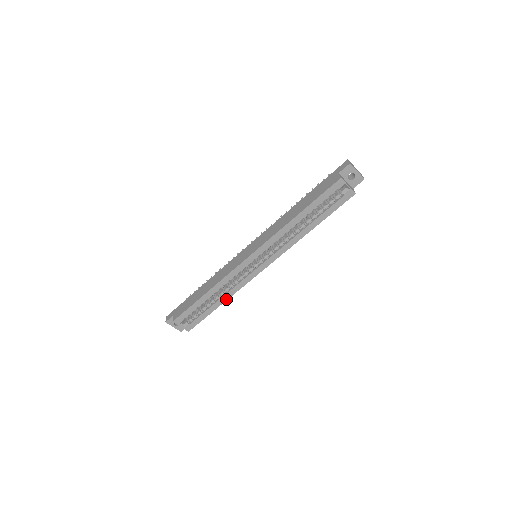
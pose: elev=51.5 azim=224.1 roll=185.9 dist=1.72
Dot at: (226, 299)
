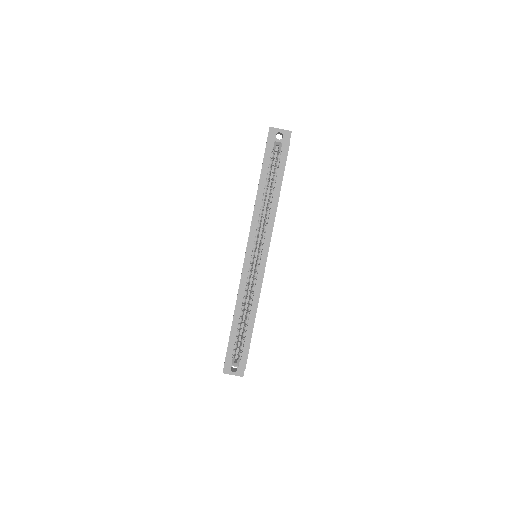
Dot at: (255, 311)
